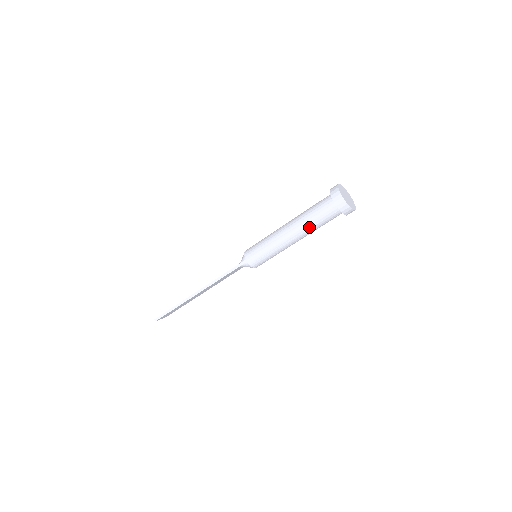
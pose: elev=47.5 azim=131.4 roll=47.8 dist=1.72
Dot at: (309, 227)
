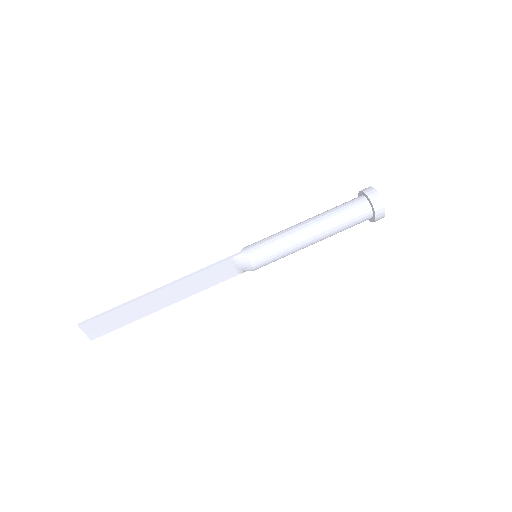
Dot at: (332, 219)
